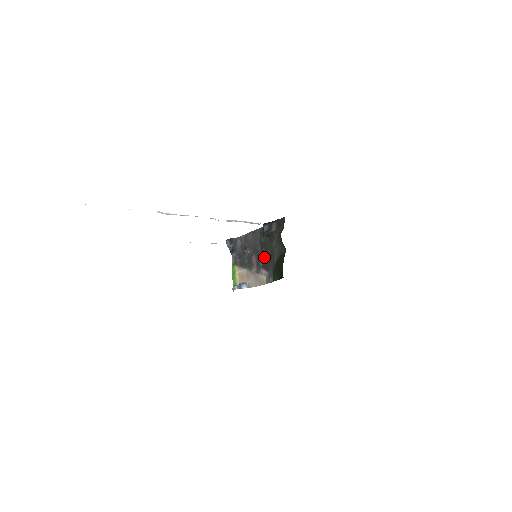
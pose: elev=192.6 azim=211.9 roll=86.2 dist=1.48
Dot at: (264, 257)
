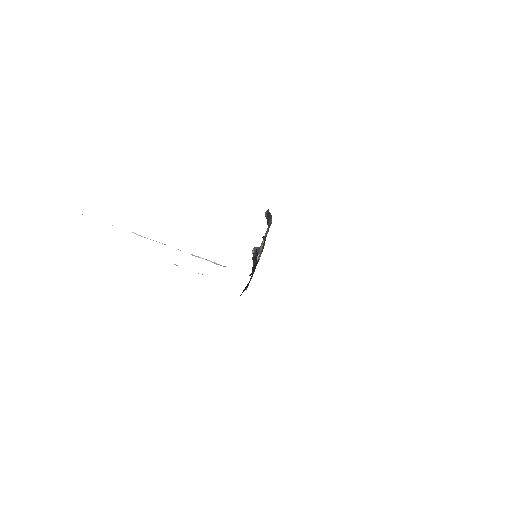
Dot at: occluded
